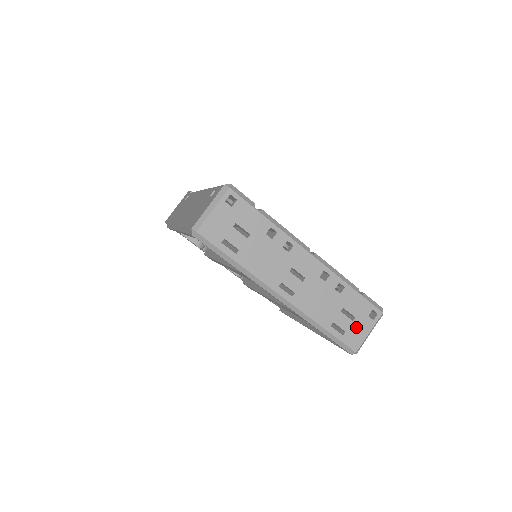
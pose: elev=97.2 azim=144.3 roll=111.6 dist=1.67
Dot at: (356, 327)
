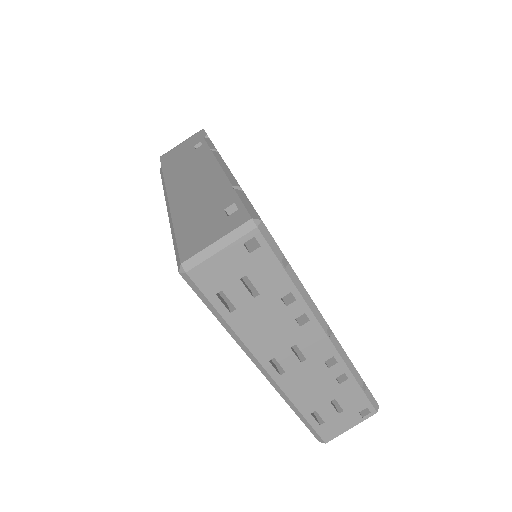
Dot at: (339, 420)
